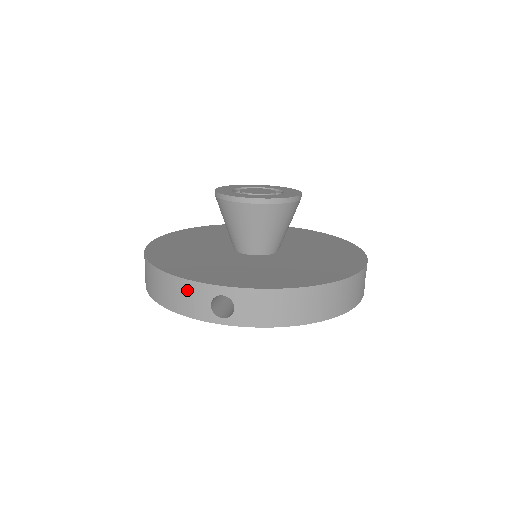
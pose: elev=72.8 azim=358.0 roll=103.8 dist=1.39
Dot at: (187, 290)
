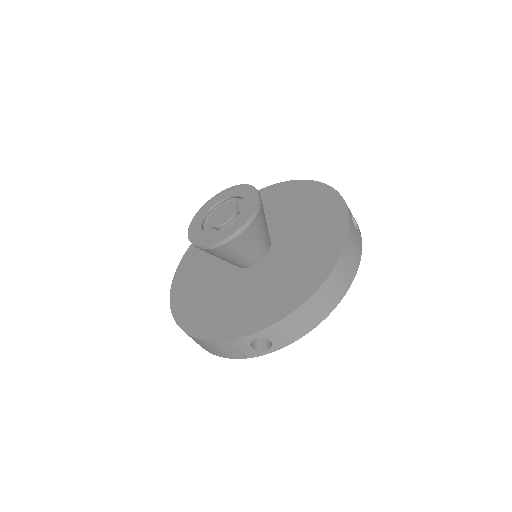
Dot at: (227, 346)
